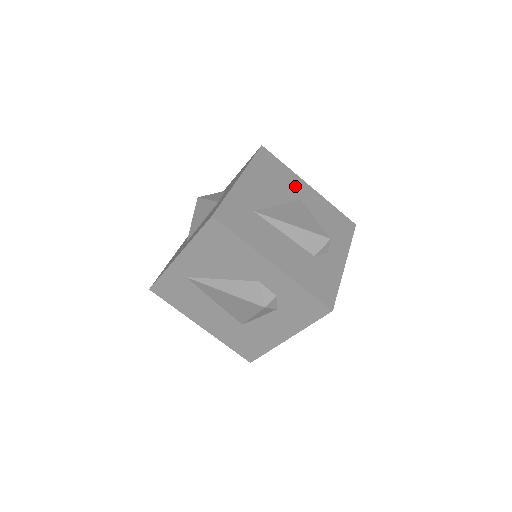
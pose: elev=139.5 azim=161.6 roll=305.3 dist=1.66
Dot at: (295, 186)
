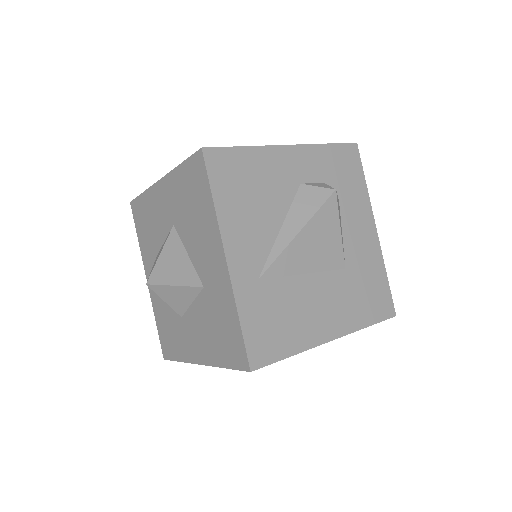
Dot at: occluded
